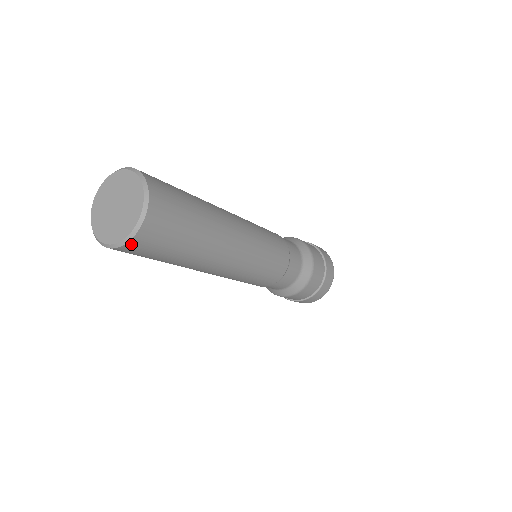
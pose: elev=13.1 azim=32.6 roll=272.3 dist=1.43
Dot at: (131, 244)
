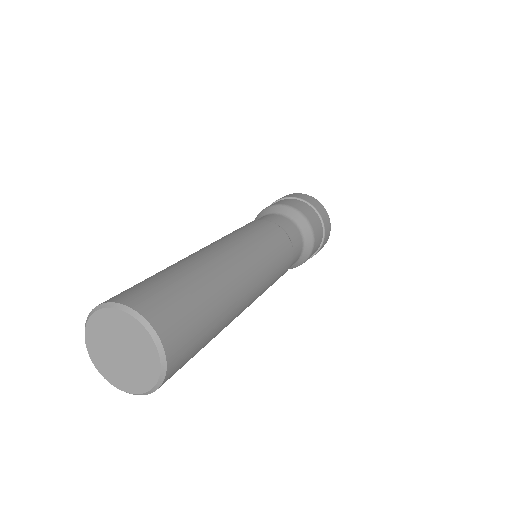
Dot at: (163, 383)
